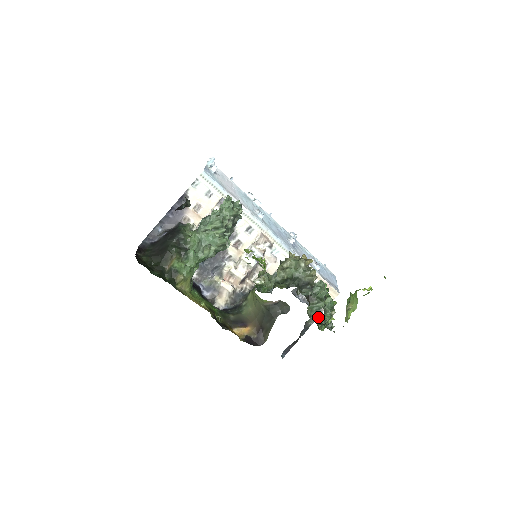
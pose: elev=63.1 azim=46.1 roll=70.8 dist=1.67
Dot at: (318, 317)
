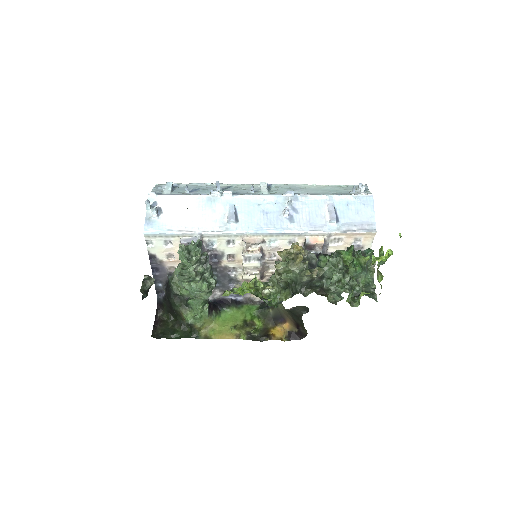
Dot at: occluded
